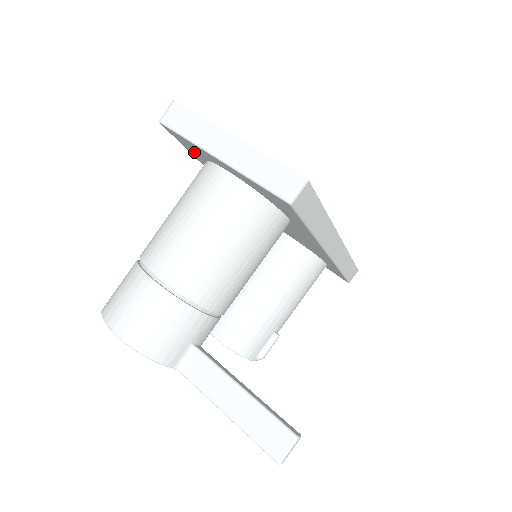
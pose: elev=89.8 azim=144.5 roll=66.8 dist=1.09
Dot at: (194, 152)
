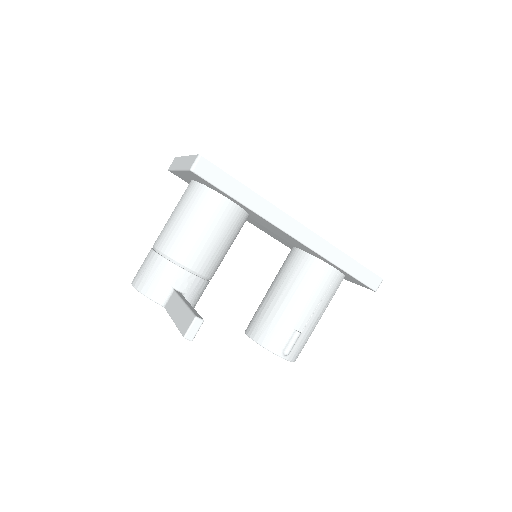
Dot at: occluded
